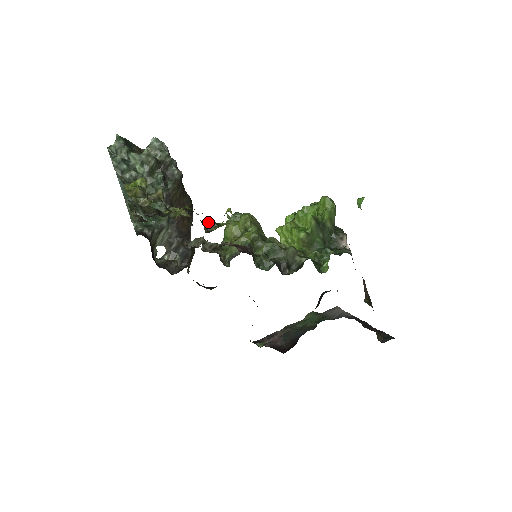
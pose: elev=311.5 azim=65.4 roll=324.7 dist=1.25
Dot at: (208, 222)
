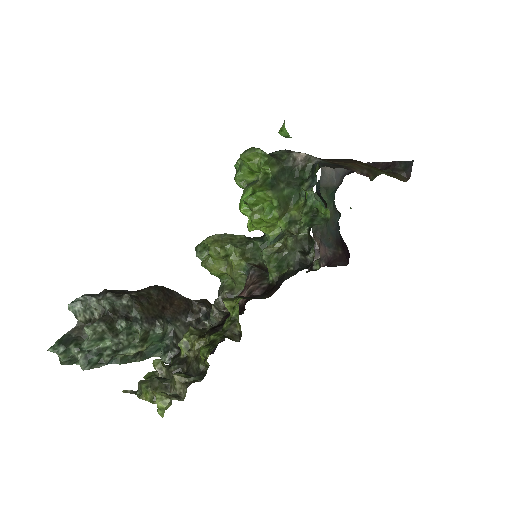
Dot at: (228, 332)
